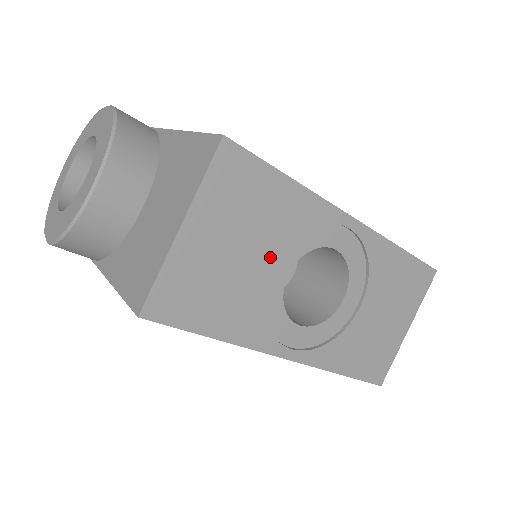
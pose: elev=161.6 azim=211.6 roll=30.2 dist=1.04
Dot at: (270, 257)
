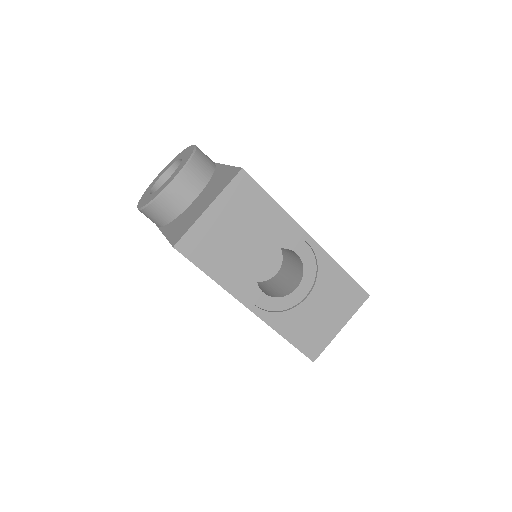
Dot at: (254, 242)
